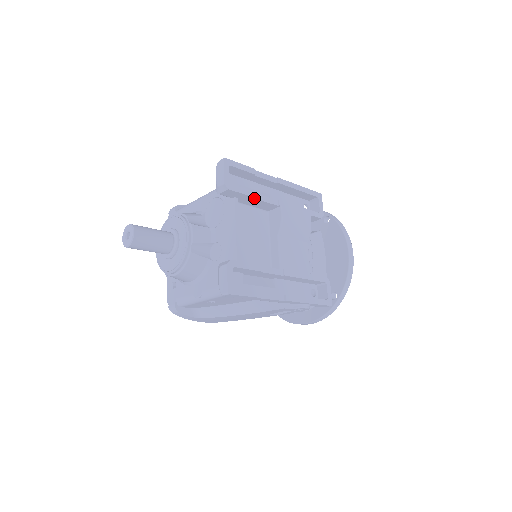
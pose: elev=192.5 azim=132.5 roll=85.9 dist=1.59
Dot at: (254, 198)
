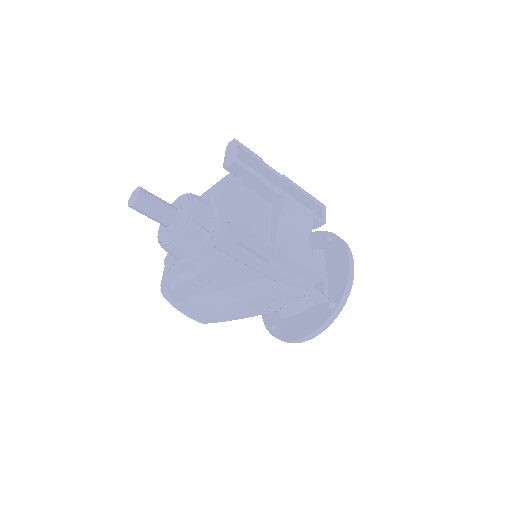
Dot at: (258, 180)
